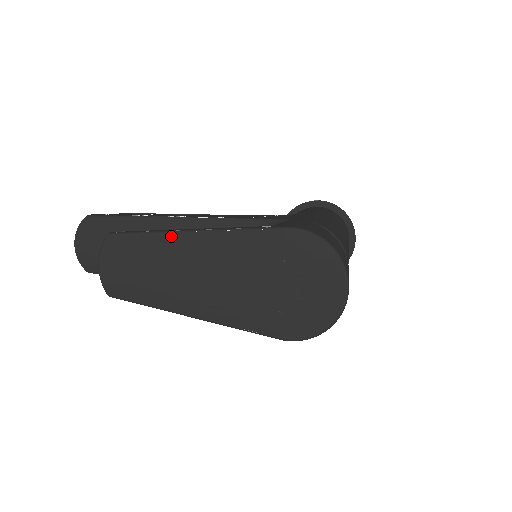
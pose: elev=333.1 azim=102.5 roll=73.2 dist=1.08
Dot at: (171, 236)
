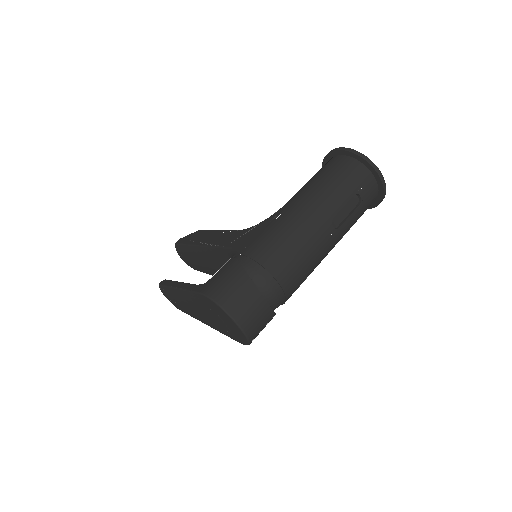
Dot at: (173, 290)
